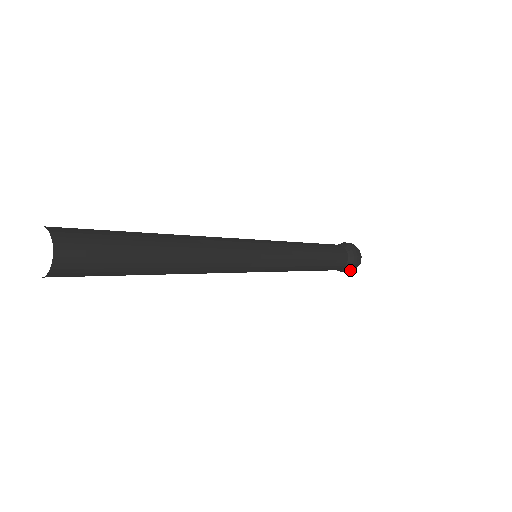
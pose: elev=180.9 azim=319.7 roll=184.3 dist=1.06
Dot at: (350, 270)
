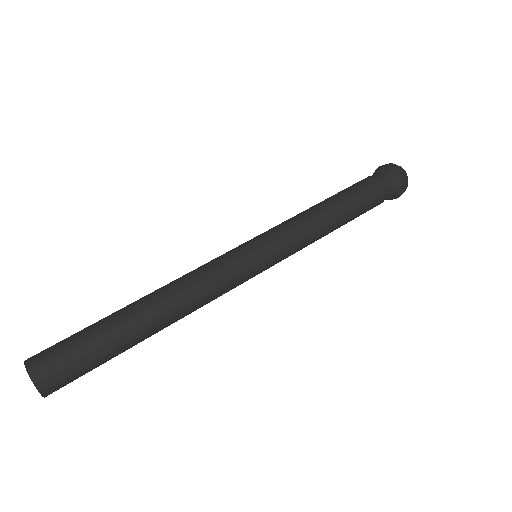
Dot at: occluded
